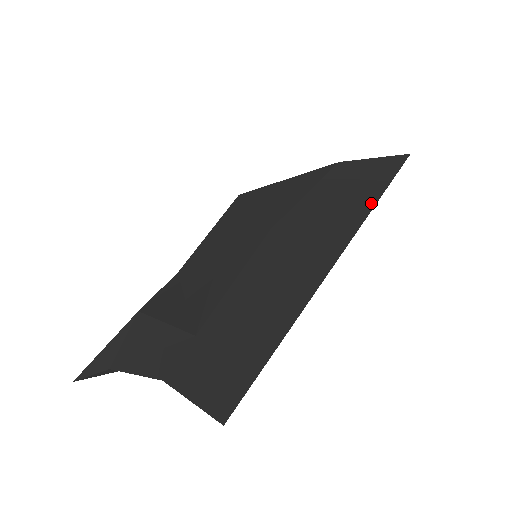
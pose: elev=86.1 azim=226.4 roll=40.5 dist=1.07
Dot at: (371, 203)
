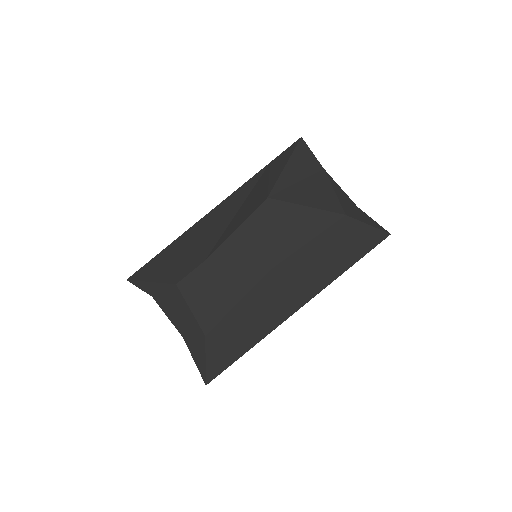
Dot at: (335, 276)
